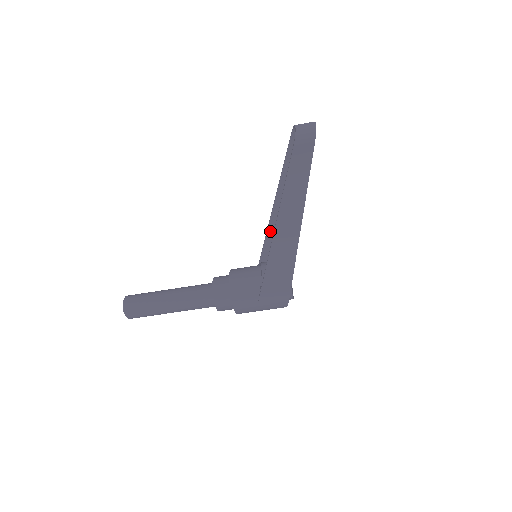
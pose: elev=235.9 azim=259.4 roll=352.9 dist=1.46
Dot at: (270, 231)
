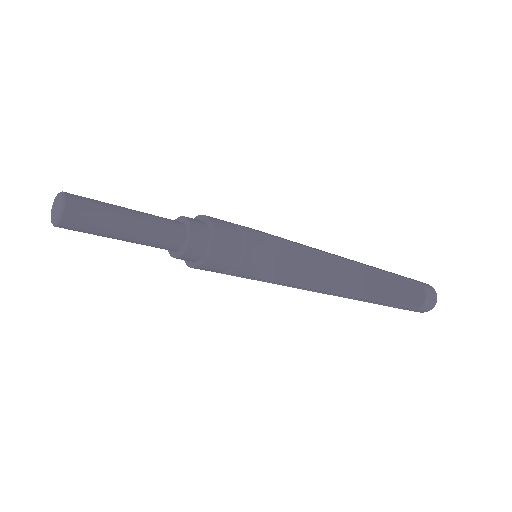
Dot at: (286, 241)
